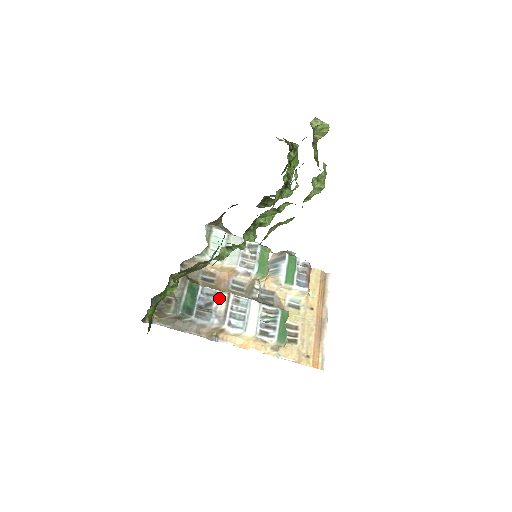
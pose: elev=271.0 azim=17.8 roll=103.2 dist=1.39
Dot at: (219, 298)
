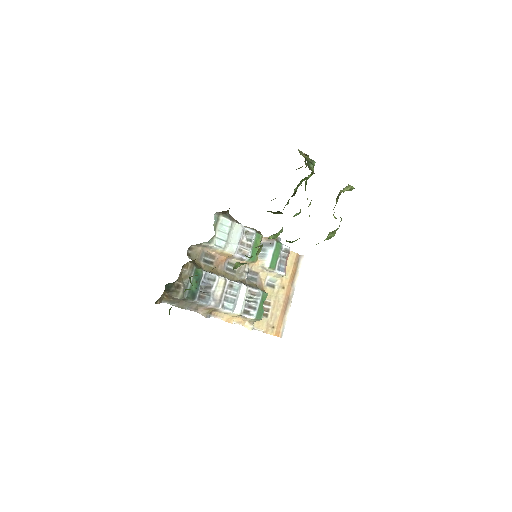
Dot at: (217, 283)
